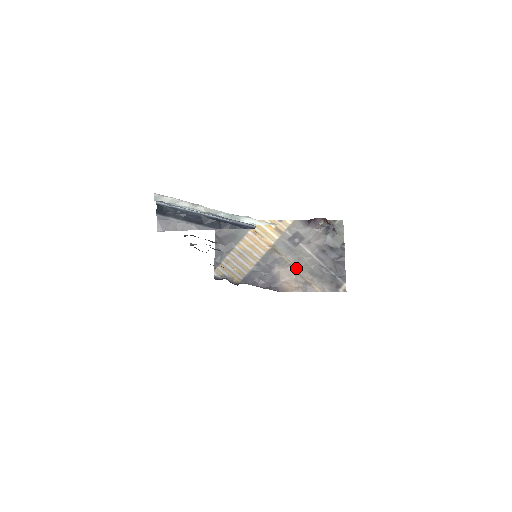
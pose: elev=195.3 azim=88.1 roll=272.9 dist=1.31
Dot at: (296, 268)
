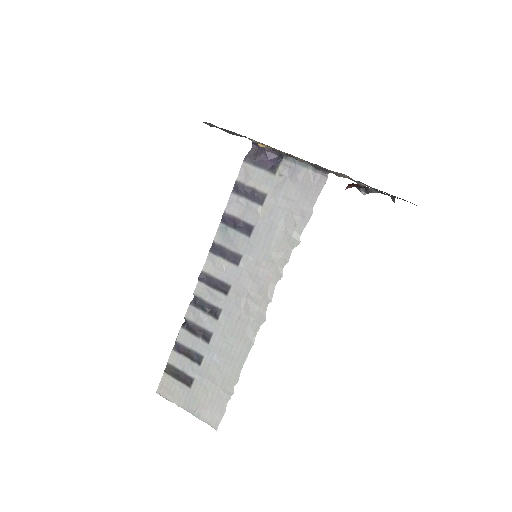
Dot at: occluded
